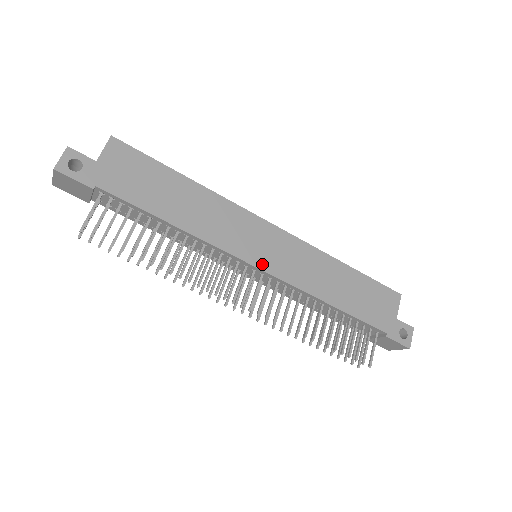
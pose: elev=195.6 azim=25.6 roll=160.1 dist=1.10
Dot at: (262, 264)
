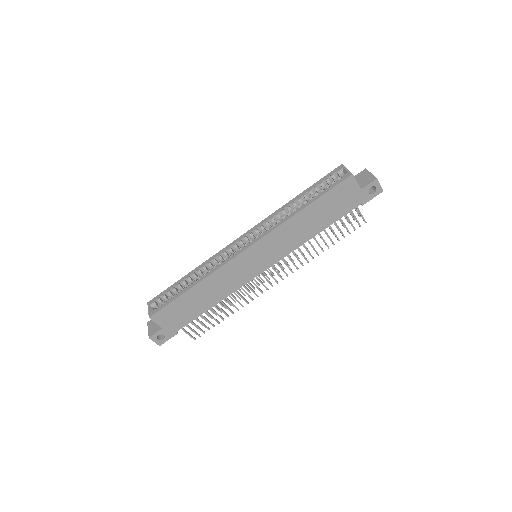
Dot at: (265, 267)
